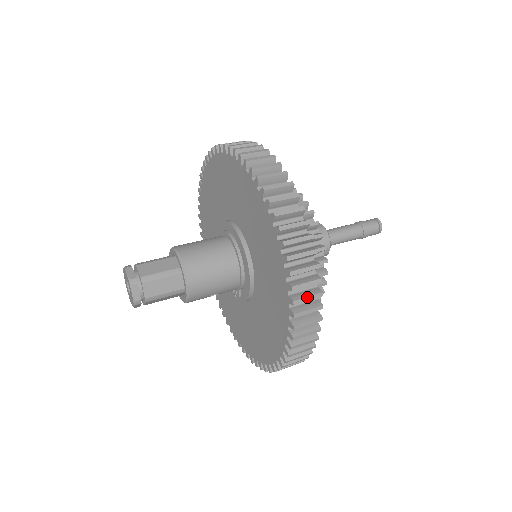
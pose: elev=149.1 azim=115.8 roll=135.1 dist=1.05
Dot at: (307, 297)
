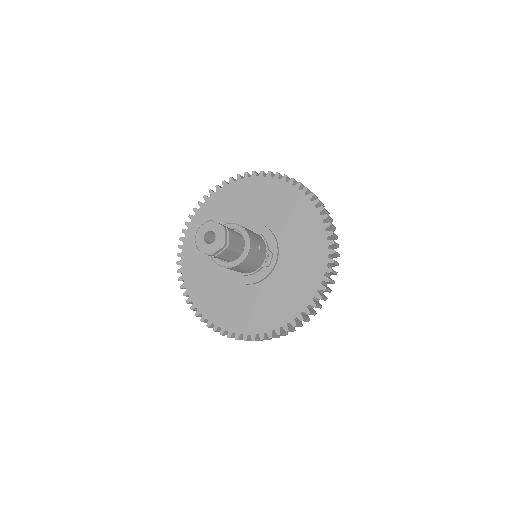
Dot at: (295, 181)
